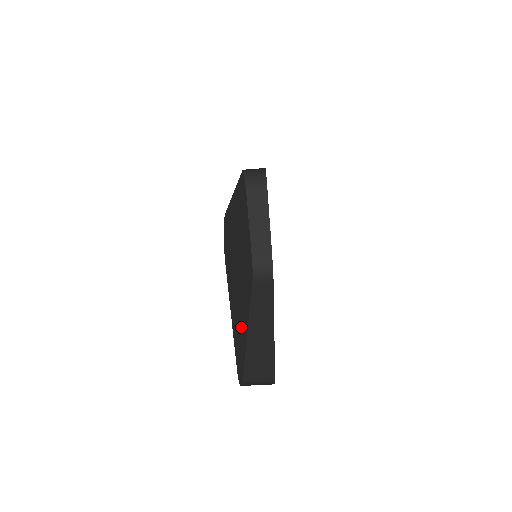
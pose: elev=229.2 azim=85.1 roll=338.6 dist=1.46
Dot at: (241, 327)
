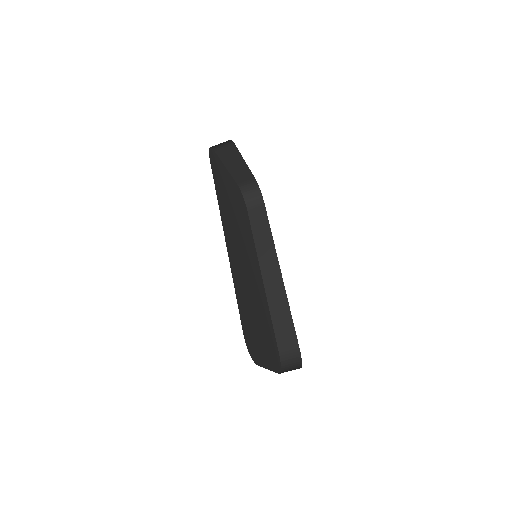
Dot at: (267, 325)
